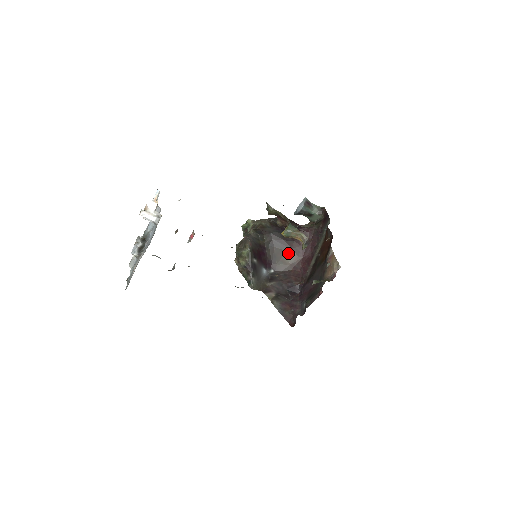
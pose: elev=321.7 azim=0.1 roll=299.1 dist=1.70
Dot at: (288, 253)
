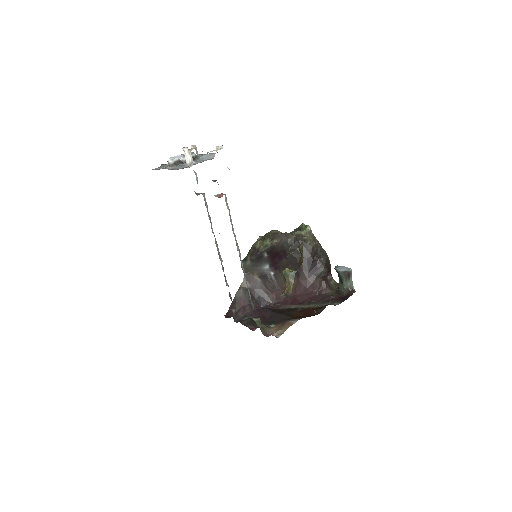
Dot at: (294, 279)
